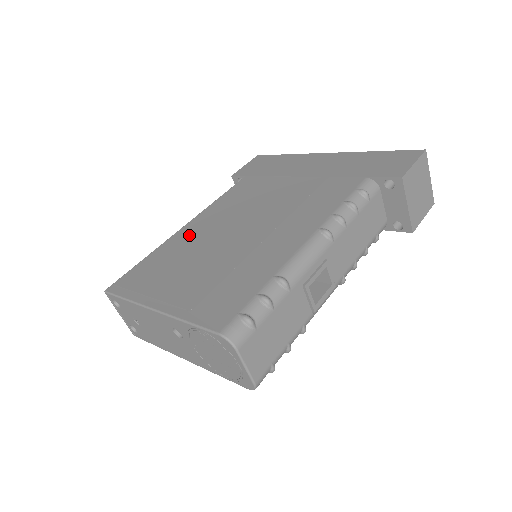
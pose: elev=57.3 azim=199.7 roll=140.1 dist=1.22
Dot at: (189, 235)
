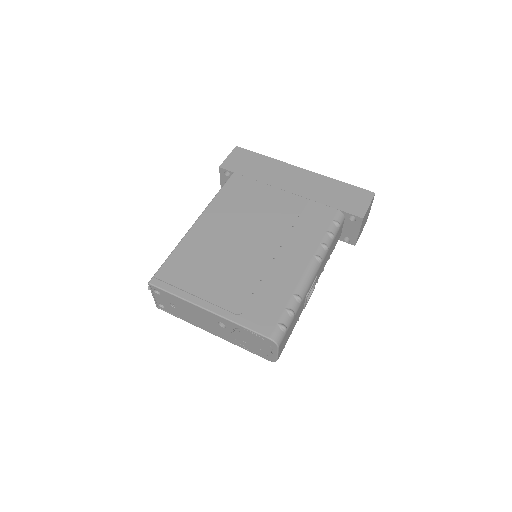
Dot at: (206, 235)
